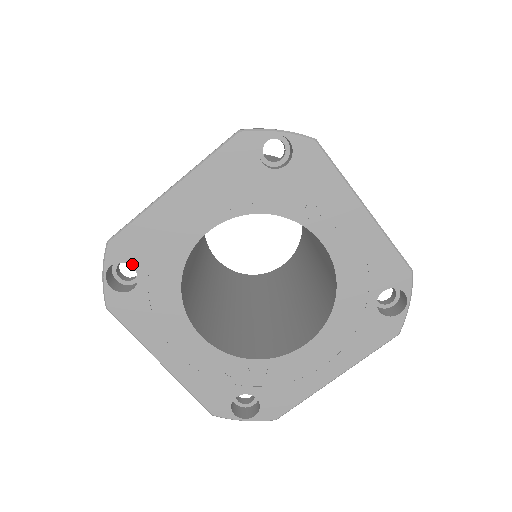
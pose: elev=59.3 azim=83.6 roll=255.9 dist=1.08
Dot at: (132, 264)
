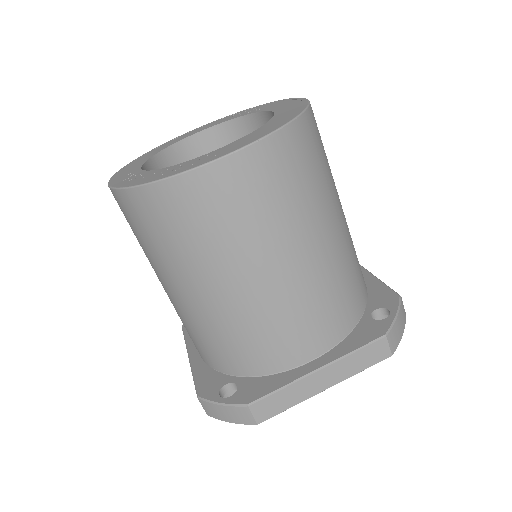
Dot at: occluded
